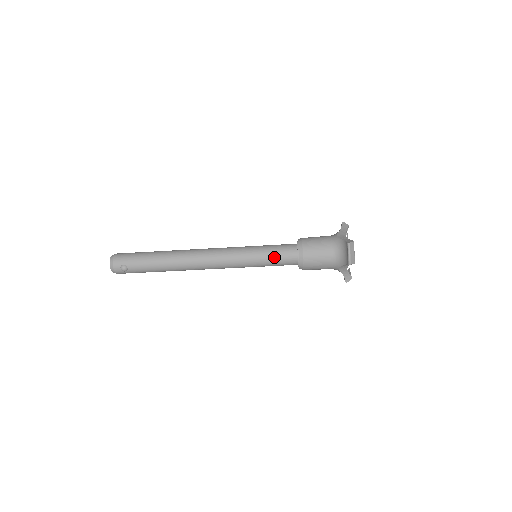
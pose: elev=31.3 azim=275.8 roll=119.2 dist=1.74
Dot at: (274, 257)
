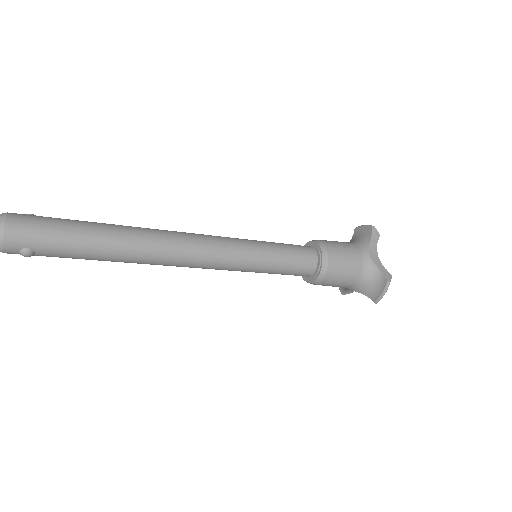
Dot at: (285, 269)
